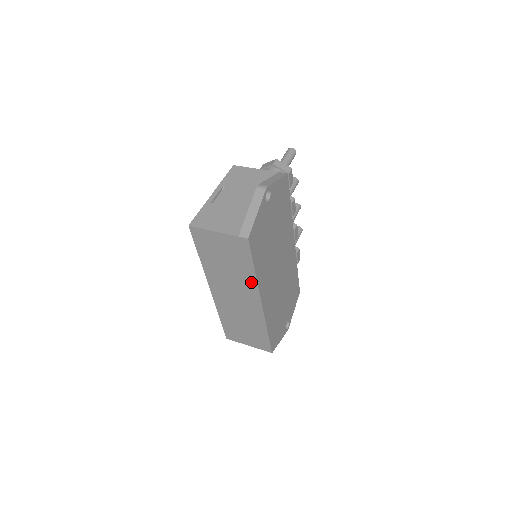
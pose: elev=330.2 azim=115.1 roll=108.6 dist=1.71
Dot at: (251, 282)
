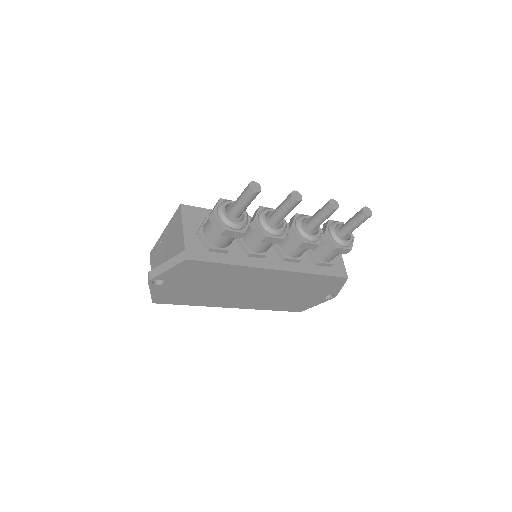
Dot at: occluded
